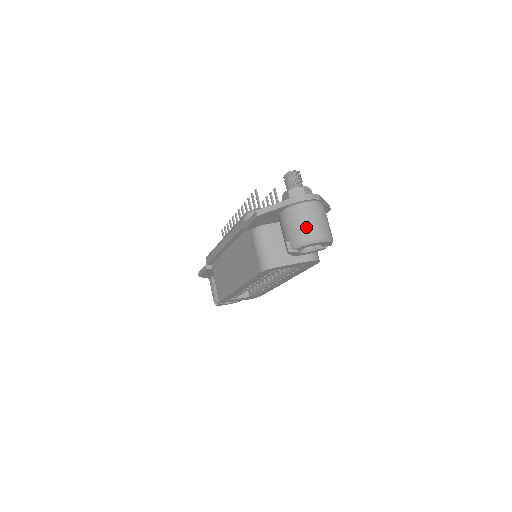
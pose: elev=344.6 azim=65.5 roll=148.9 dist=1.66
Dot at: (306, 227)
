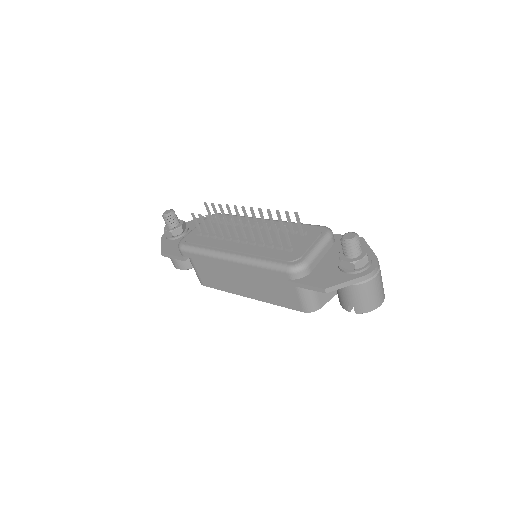
Dot at: (374, 299)
